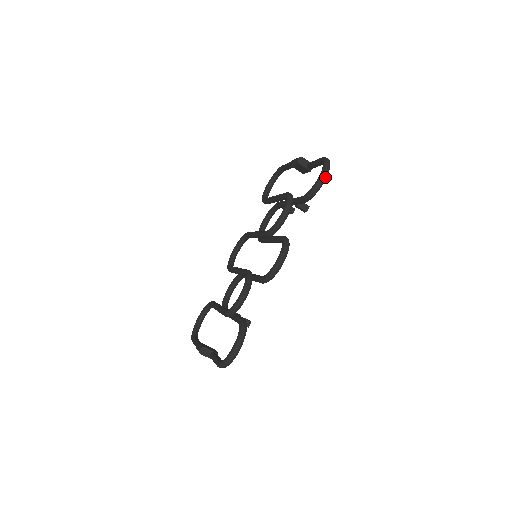
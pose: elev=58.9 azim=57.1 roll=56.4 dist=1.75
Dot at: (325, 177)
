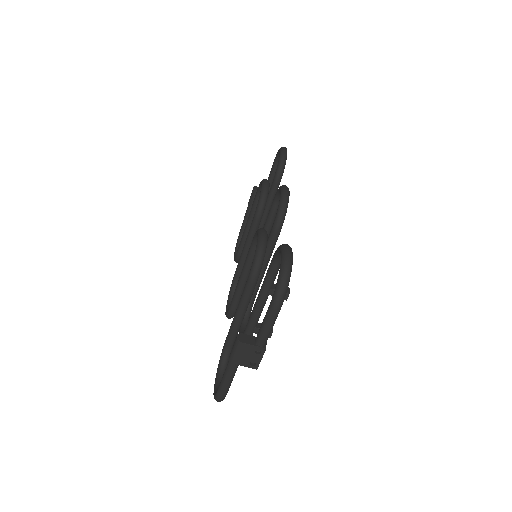
Dot at: (286, 149)
